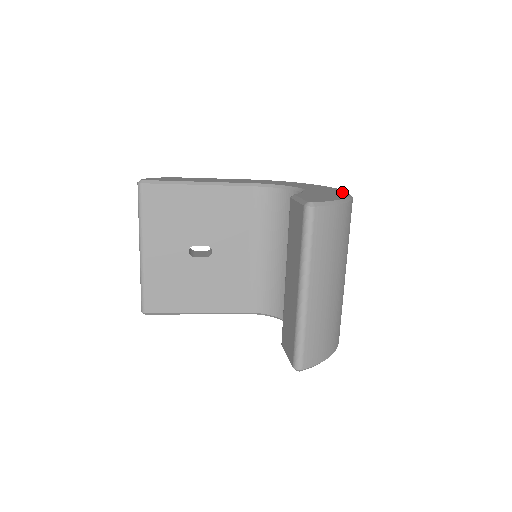
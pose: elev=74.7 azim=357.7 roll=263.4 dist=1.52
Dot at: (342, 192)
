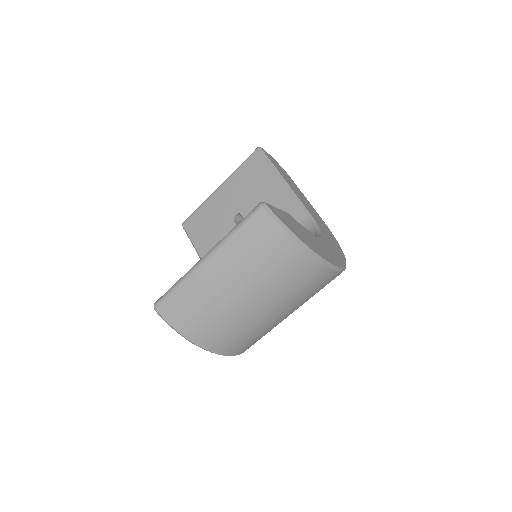
Dot at: (328, 258)
